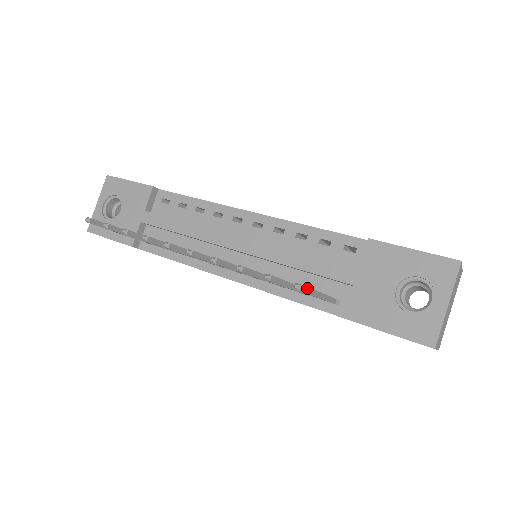
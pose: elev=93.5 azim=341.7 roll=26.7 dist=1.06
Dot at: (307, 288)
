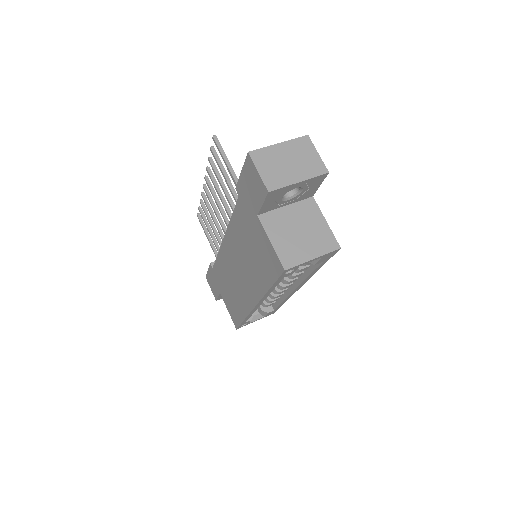
Dot at: (220, 144)
